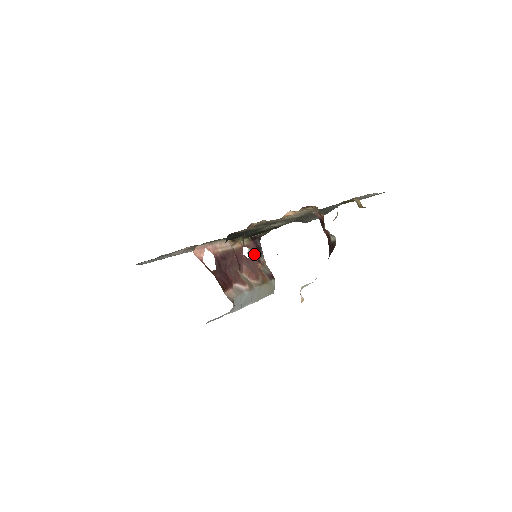
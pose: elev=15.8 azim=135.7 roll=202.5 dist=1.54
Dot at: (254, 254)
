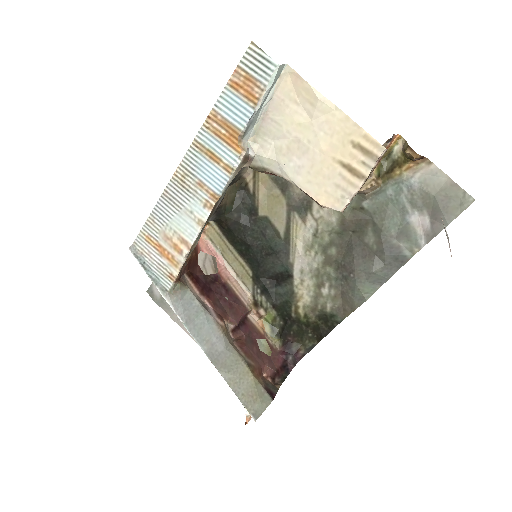
Dot at: (272, 362)
